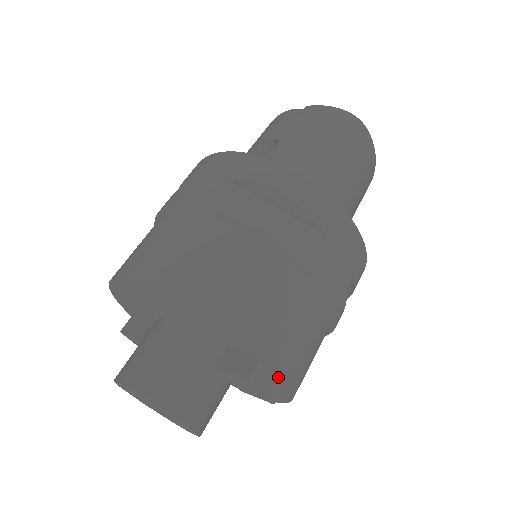
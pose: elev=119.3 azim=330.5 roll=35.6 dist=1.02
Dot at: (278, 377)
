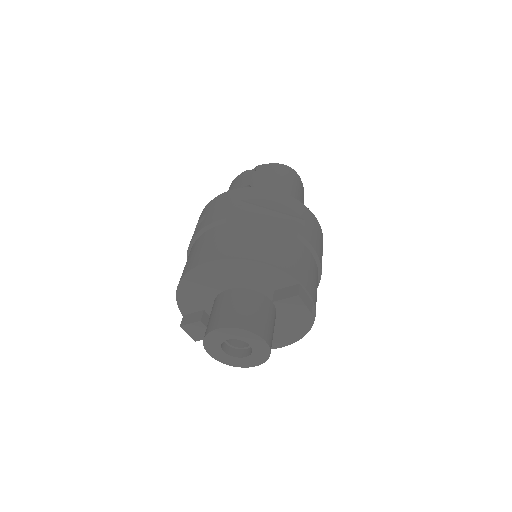
Dot at: (309, 298)
